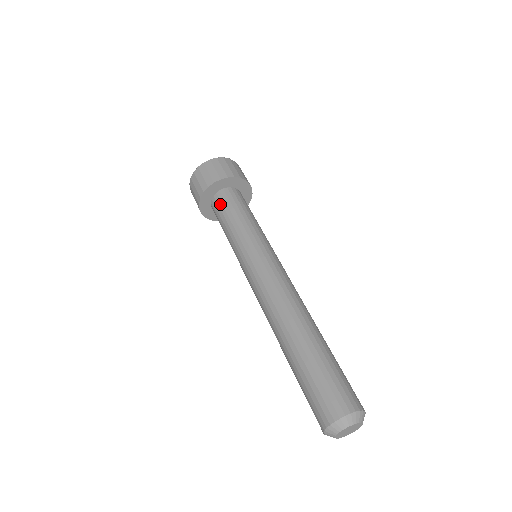
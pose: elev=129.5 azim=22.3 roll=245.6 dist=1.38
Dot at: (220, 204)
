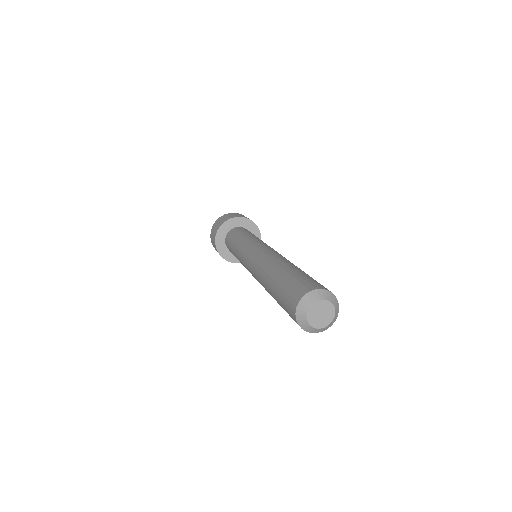
Dot at: (235, 231)
